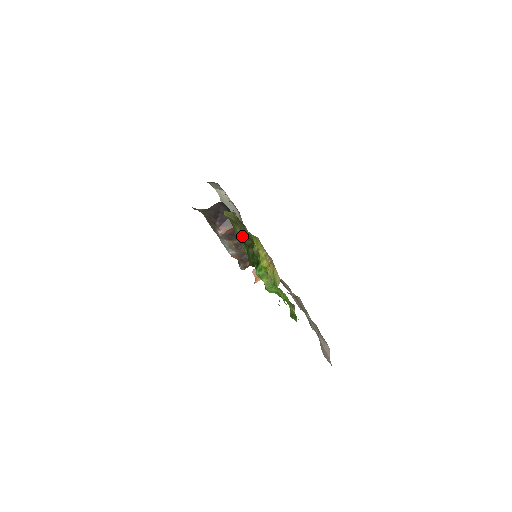
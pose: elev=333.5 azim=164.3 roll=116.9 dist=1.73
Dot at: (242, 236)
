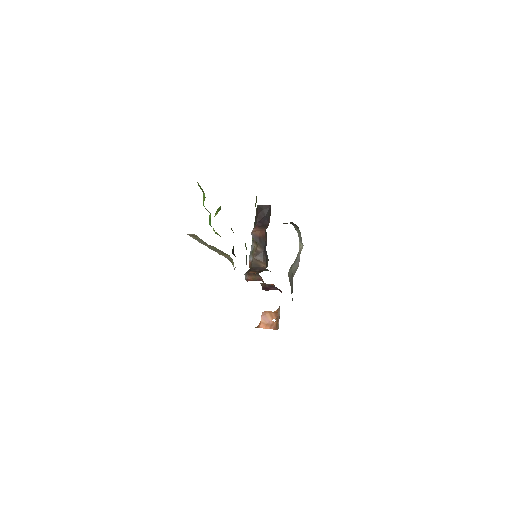
Dot at: occluded
